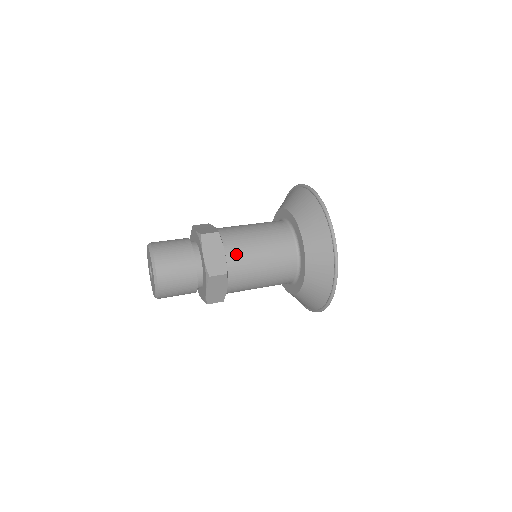
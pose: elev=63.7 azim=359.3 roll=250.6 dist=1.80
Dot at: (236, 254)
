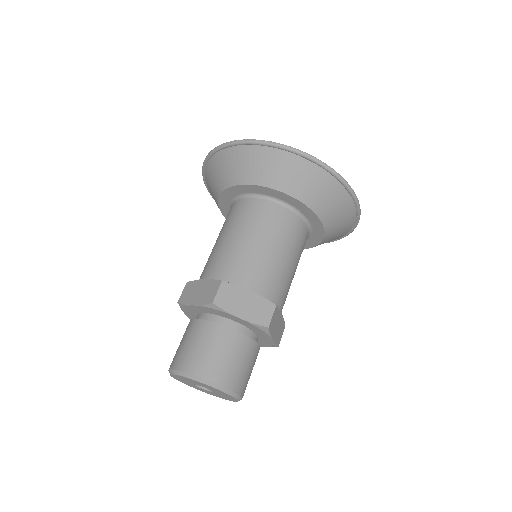
Dot at: (284, 301)
